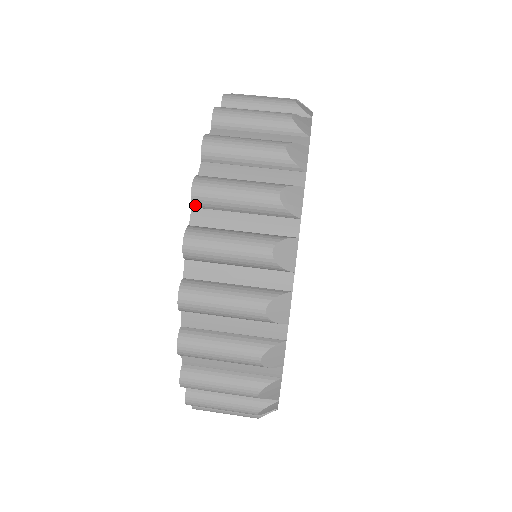
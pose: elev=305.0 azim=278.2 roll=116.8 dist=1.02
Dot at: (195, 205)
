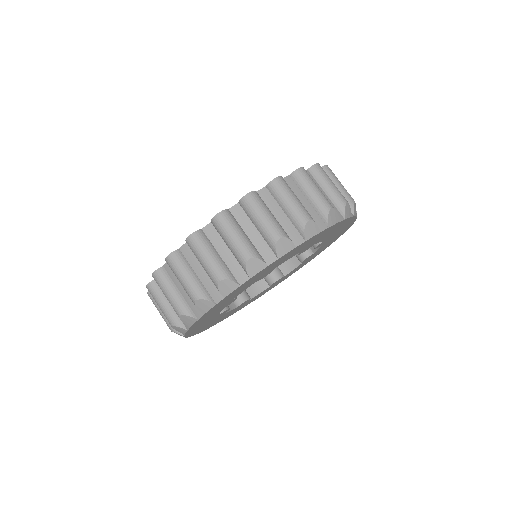
Dot at: (292, 175)
